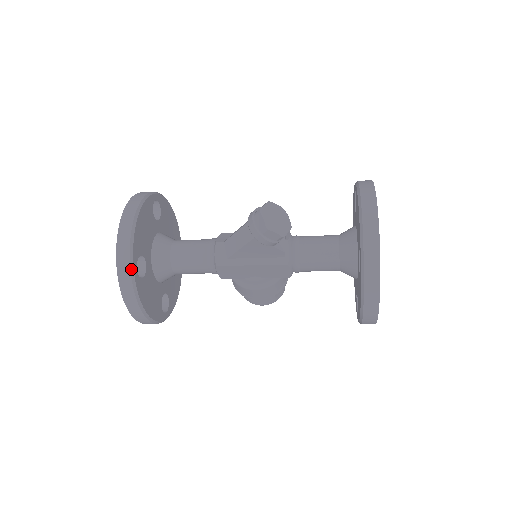
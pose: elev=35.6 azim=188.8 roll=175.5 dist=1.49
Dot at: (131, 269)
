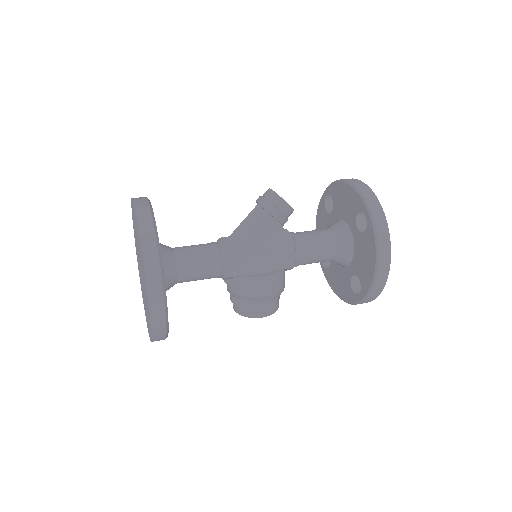
Dot at: (156, 236)
